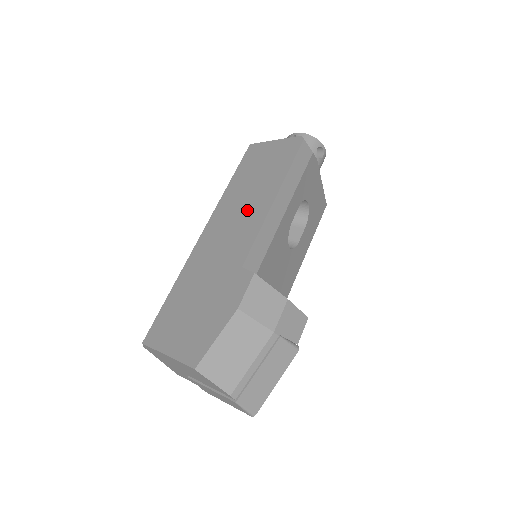
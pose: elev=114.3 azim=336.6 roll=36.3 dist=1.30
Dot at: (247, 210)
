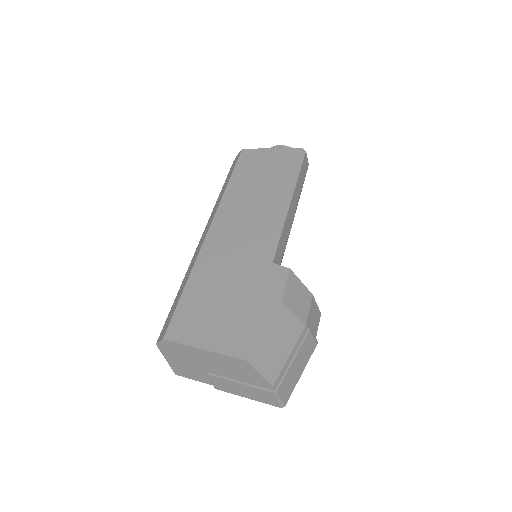
Dot at: (261, 210)
